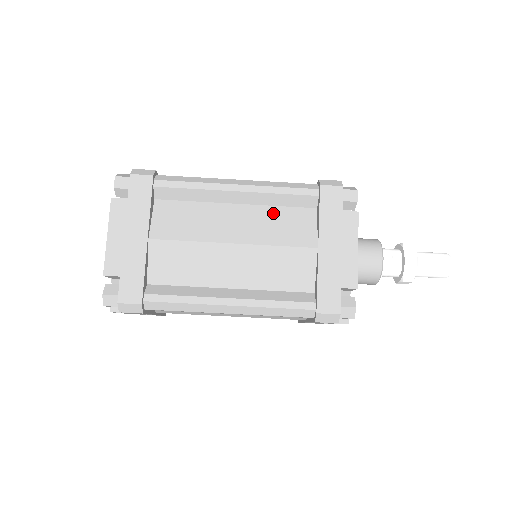
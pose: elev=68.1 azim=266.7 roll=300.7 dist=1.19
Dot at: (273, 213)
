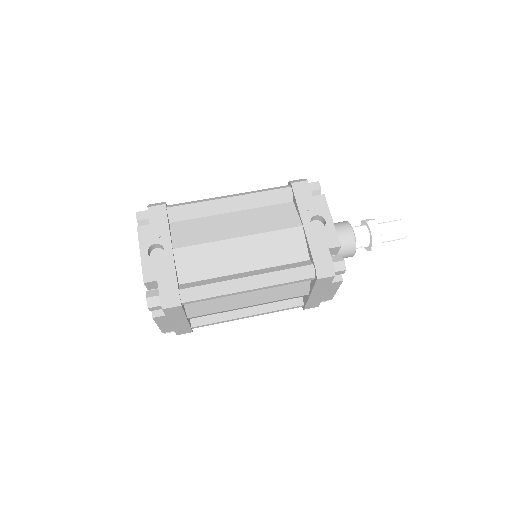
Dot at: occluded
